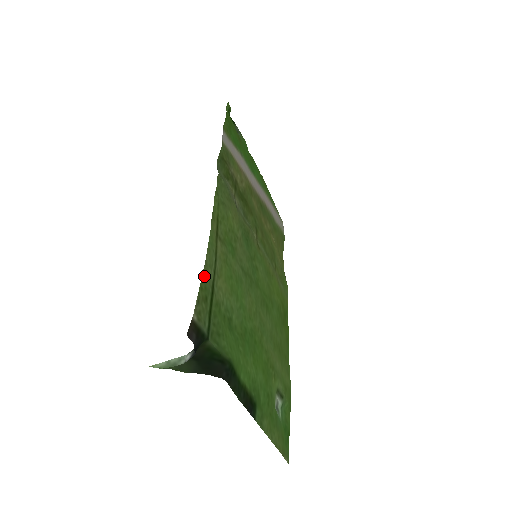
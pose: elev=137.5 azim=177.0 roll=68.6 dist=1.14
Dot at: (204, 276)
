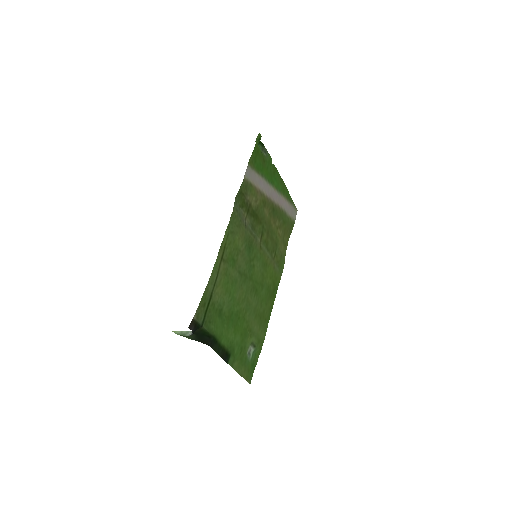
Dot at: (206, 291)
